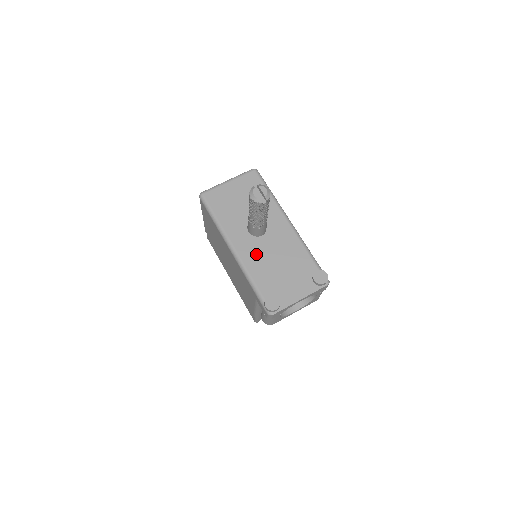
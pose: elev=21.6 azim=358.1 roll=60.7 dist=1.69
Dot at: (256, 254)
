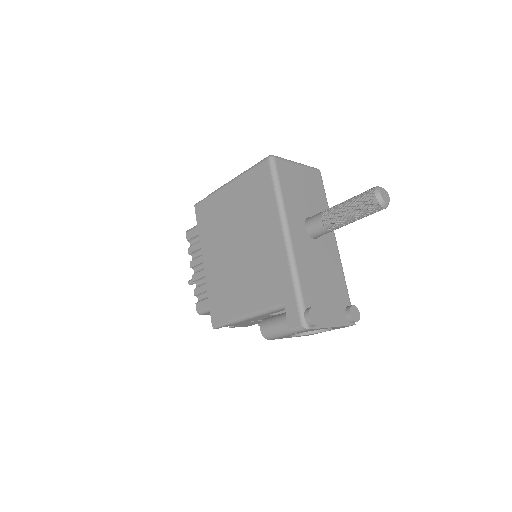
Dot at: (307, 254)
